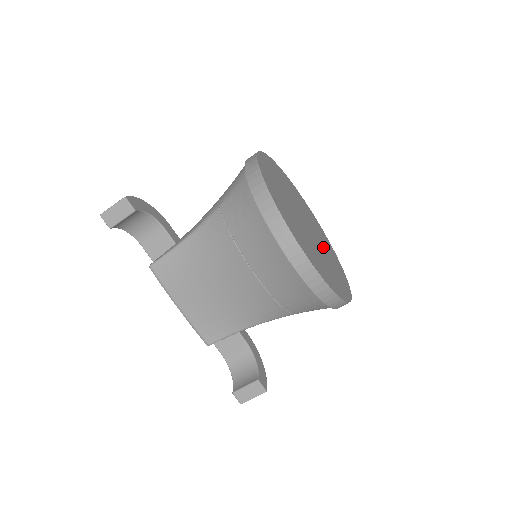
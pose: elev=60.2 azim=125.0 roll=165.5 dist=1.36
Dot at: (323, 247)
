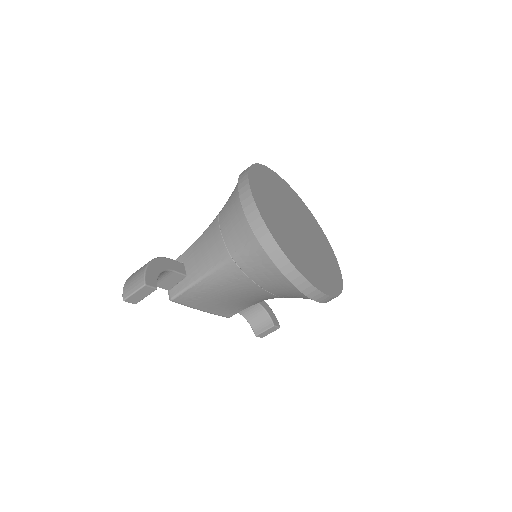
Dot at: (308, 228)
